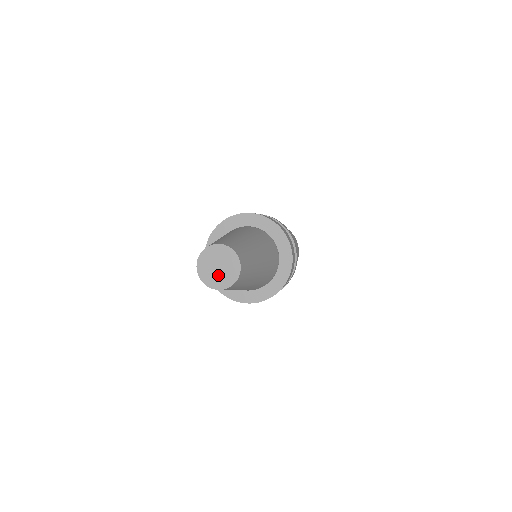
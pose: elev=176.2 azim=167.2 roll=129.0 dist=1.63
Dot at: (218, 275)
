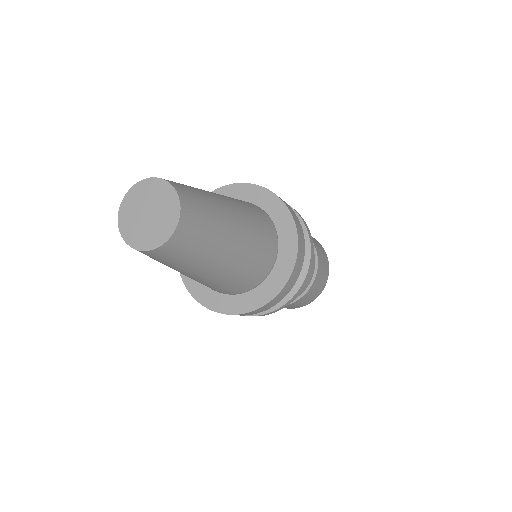
Dot at: (143, 226)
